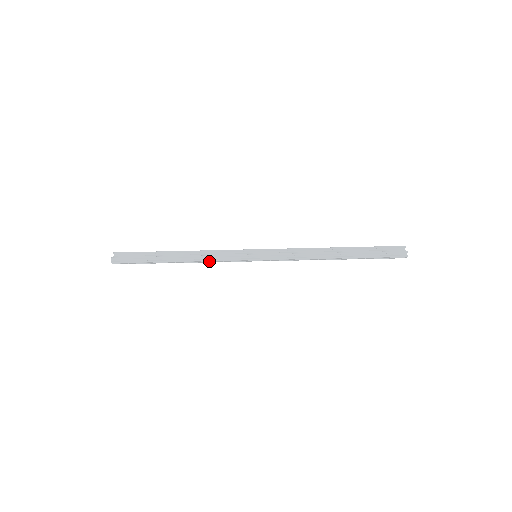
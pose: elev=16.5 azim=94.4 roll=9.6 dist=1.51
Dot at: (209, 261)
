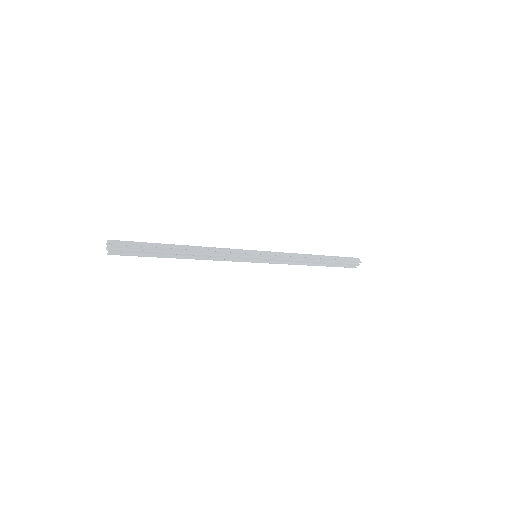
Dot at: (218, 255)
